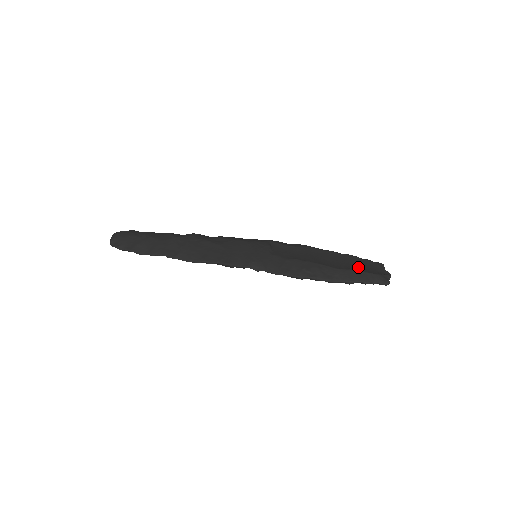
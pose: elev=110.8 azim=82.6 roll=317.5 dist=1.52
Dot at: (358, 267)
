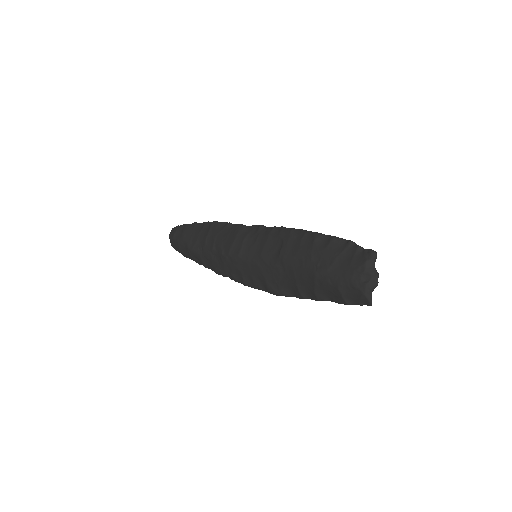
Dot at: occluded
